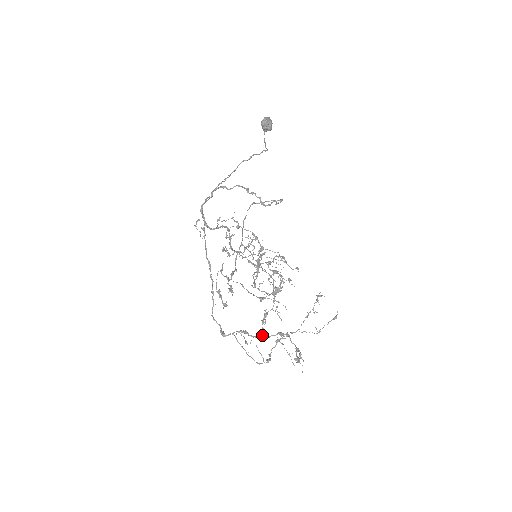
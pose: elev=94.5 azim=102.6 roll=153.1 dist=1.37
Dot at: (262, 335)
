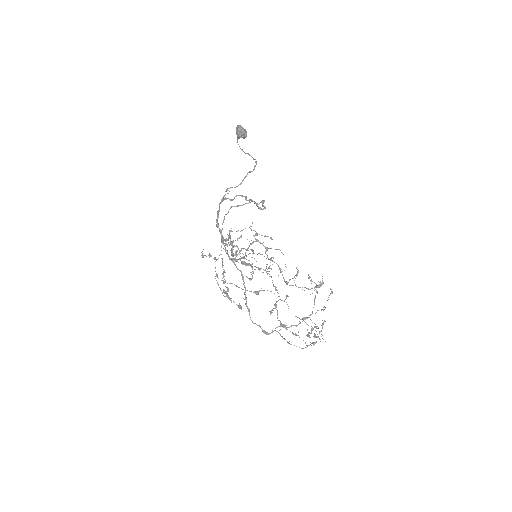
Dot at: occluded
